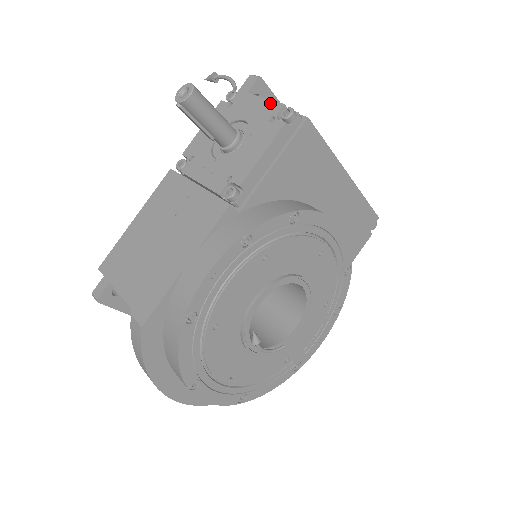
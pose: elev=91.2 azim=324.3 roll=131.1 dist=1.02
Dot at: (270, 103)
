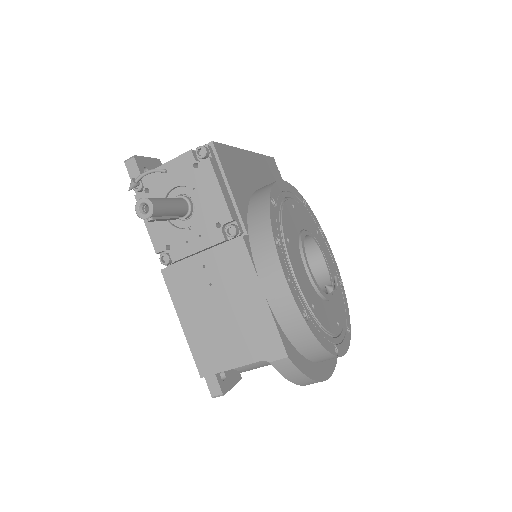
Dot at: (179, 159)
